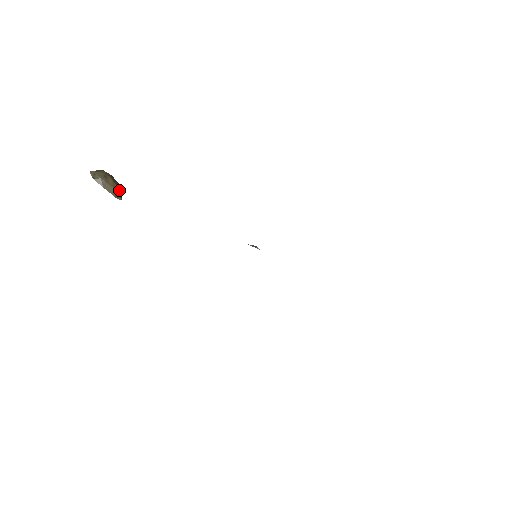
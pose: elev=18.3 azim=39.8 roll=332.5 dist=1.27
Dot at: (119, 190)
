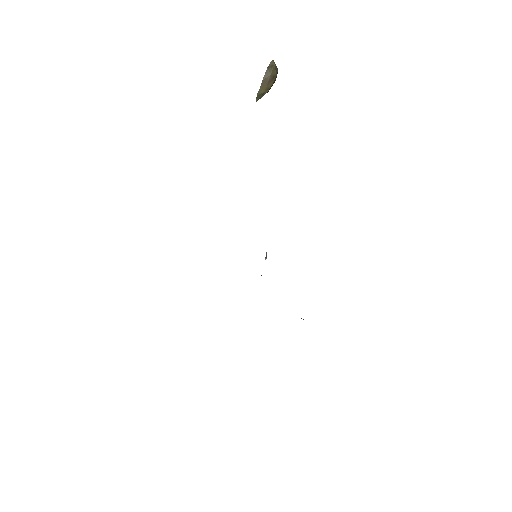
Dot at: occluded
